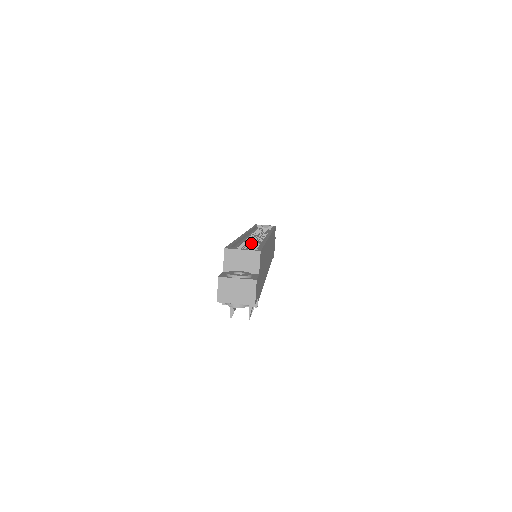
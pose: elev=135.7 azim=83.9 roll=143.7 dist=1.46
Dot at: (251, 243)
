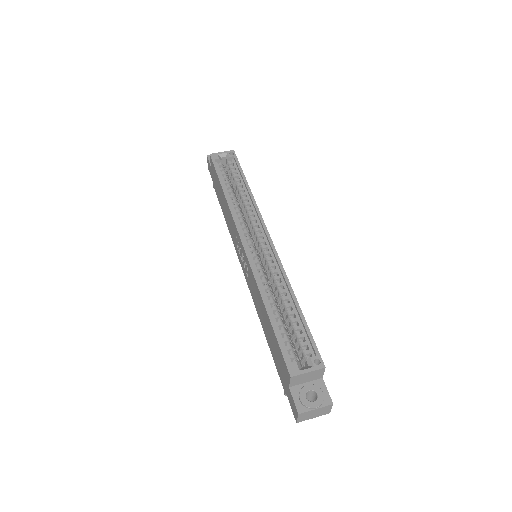
Dot at: (263, 272)
